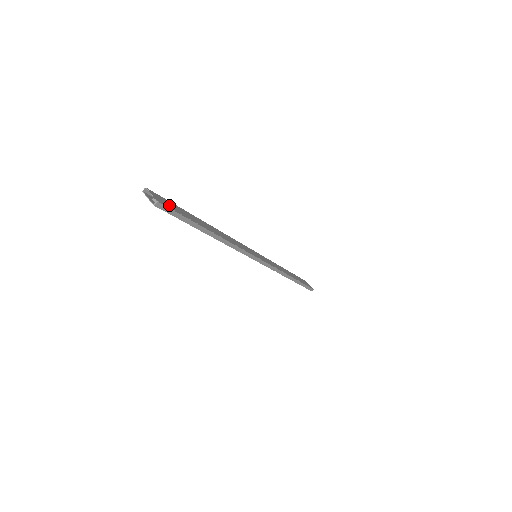
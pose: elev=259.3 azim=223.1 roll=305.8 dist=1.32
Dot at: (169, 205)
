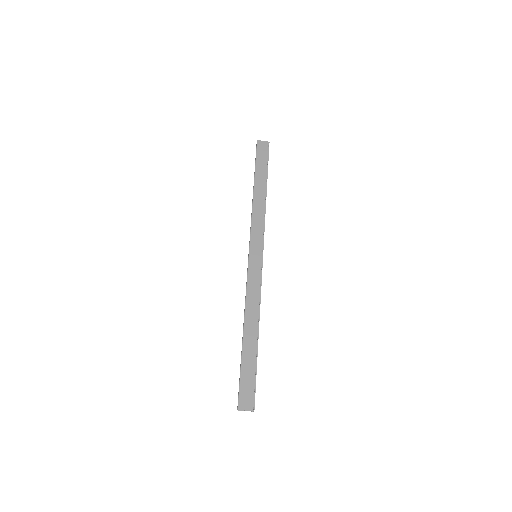
Dot at: (249, 391)
